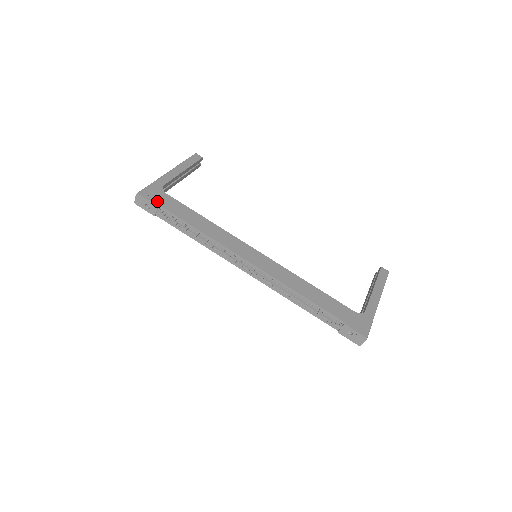
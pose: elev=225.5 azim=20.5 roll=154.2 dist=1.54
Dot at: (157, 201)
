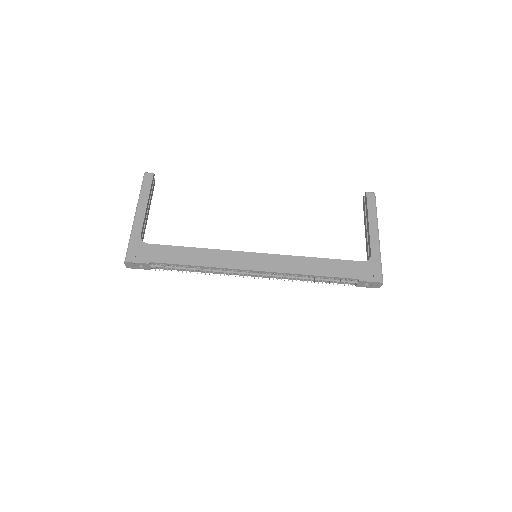
Dot at: (146, 259)
